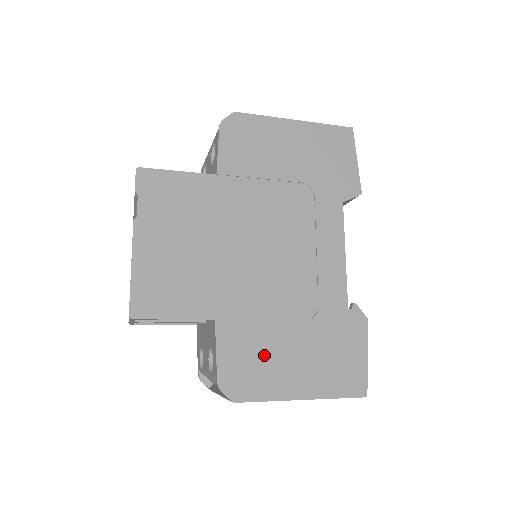
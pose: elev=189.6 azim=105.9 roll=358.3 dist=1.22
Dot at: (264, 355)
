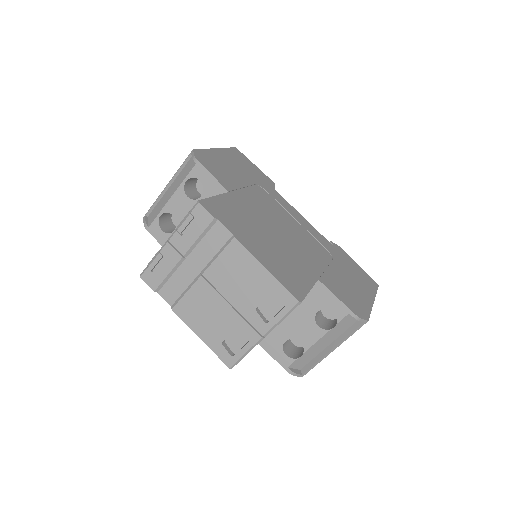
Dot at: (346, 287)
